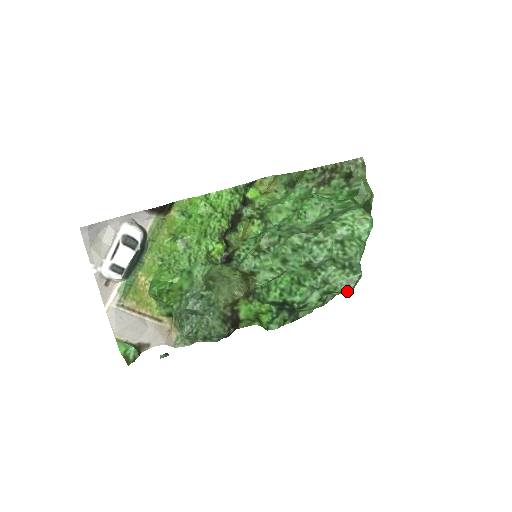
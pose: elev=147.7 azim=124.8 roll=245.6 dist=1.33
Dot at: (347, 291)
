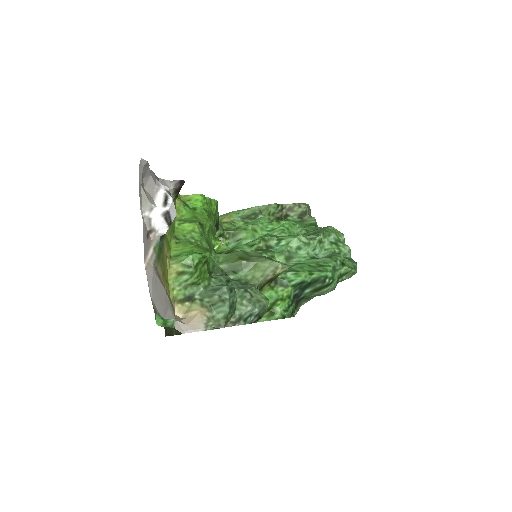
Dot at: occluded
